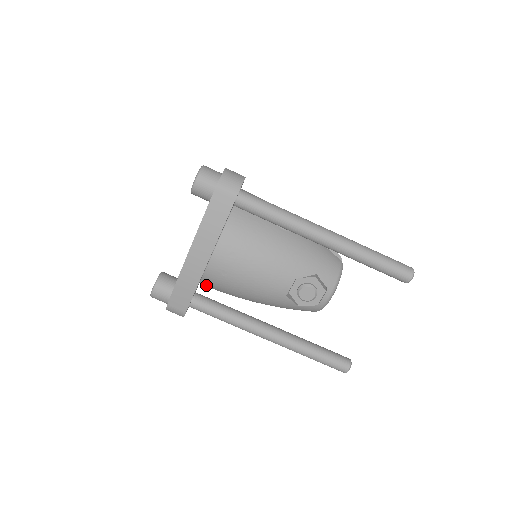
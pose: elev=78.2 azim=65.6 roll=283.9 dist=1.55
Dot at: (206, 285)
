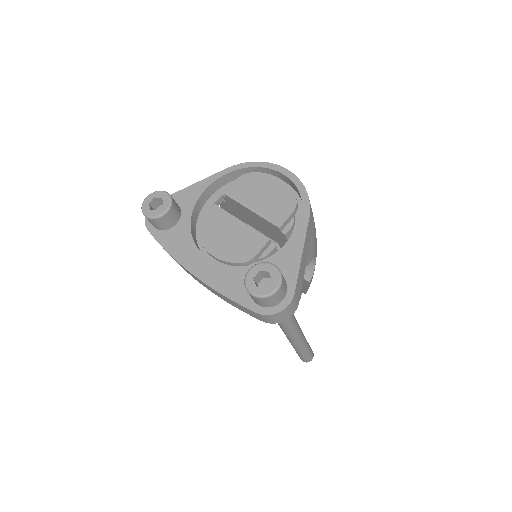
Dot at: occluded
